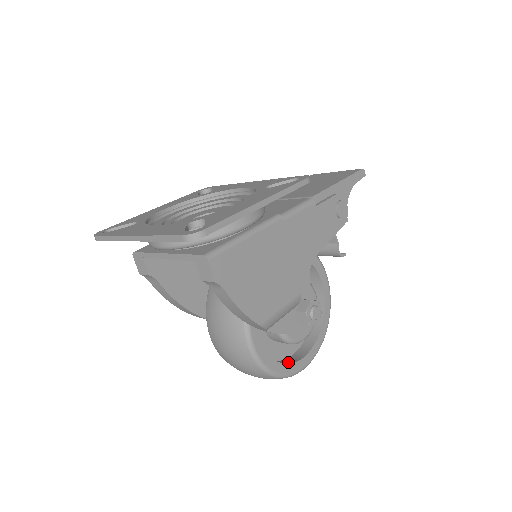
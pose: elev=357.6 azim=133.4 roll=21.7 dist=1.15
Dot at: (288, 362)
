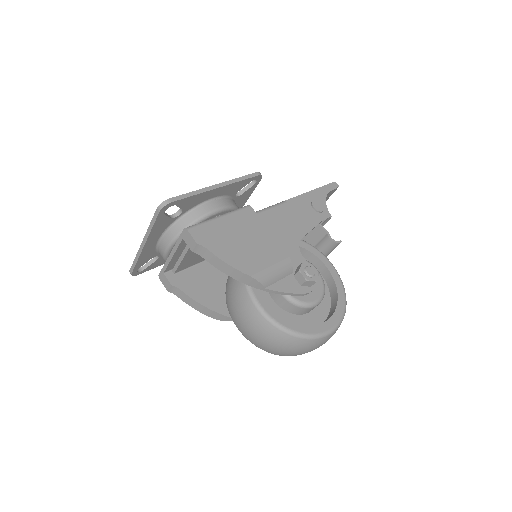
Dot at: (309, 327)
